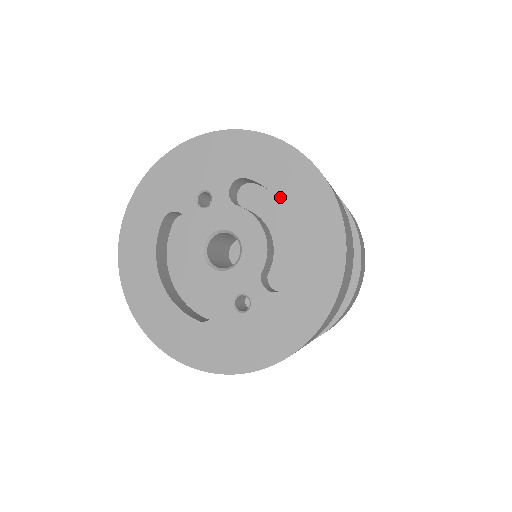
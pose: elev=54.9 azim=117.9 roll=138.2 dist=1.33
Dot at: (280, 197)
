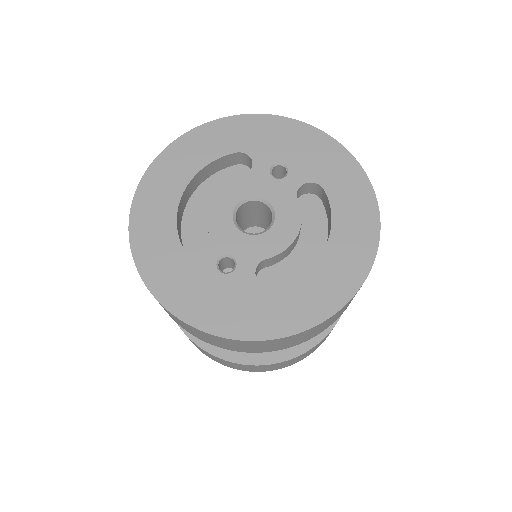
Dot at: (334, 226)
